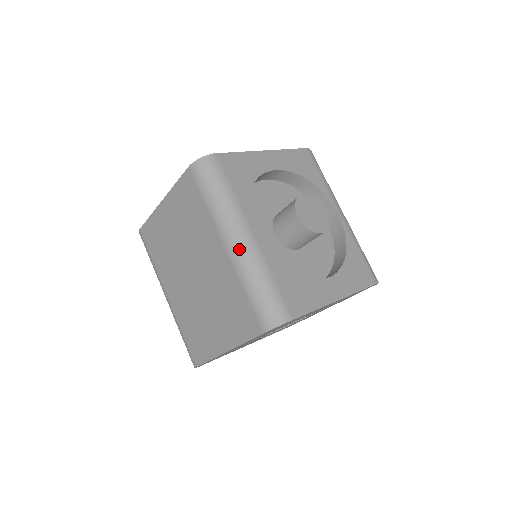
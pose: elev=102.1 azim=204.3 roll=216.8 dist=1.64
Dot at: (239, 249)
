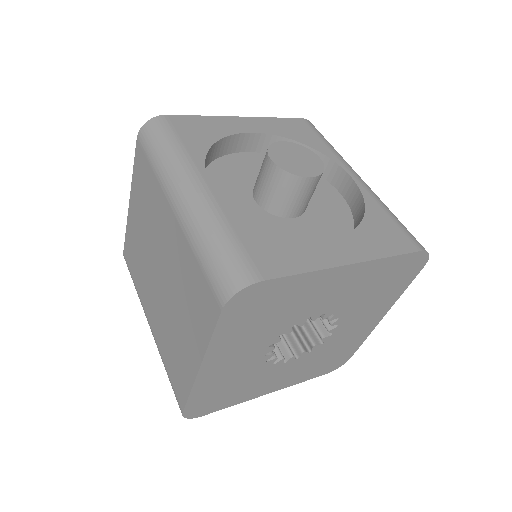
Dot at: (187, 204)
